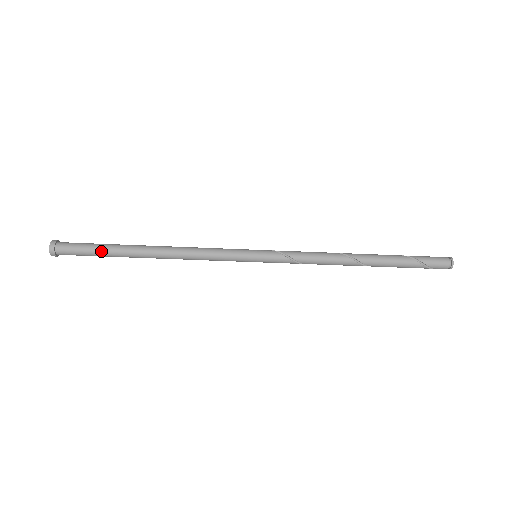
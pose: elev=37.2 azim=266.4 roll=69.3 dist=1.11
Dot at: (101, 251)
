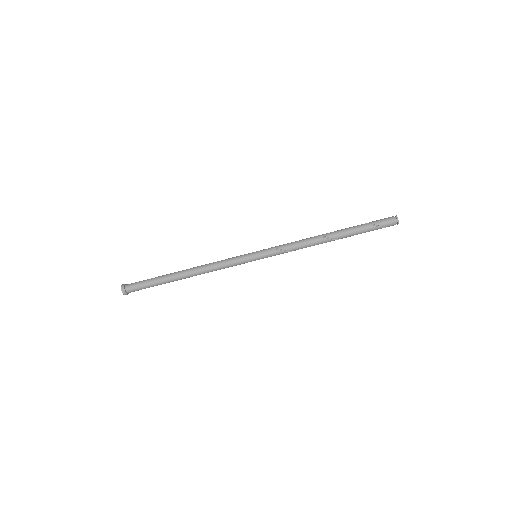
Dot at: (154, 281)
